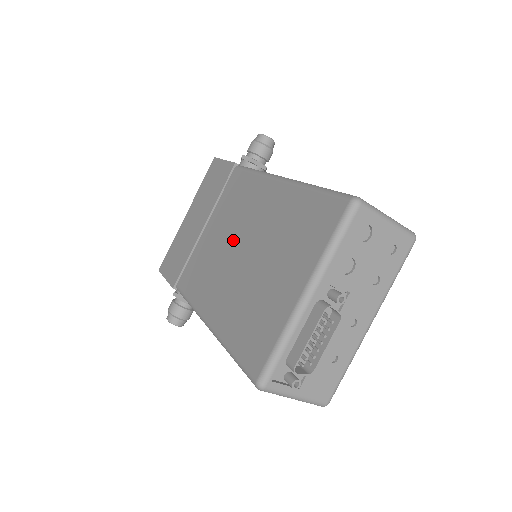
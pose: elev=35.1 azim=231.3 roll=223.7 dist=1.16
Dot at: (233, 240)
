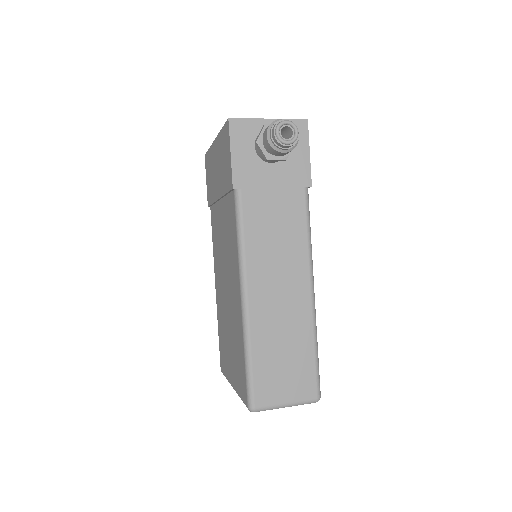
Dot at: (225, 267)
